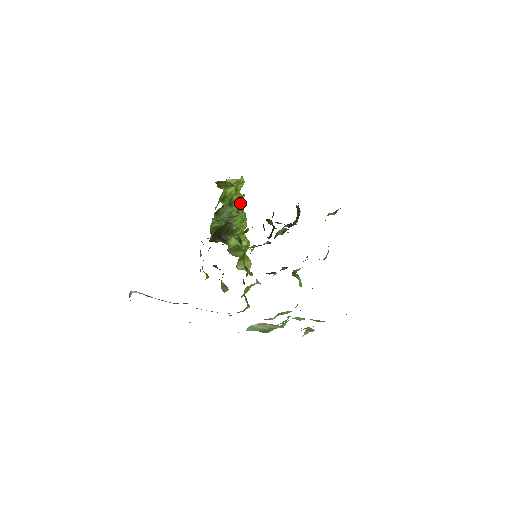
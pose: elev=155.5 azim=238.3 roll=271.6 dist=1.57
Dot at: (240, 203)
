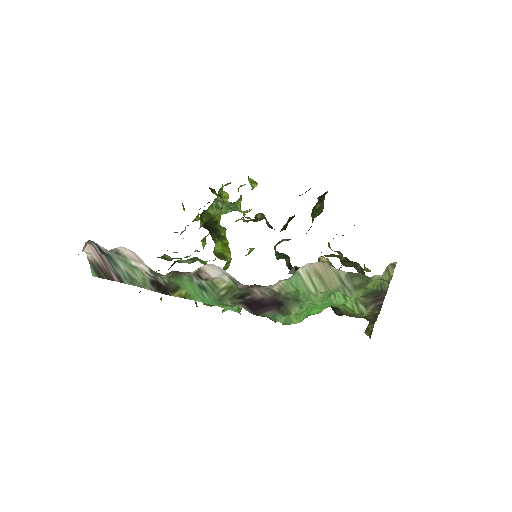
Dot at: (220, 225)
